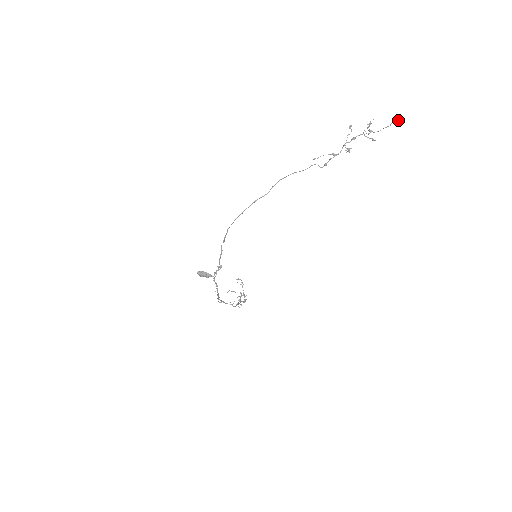
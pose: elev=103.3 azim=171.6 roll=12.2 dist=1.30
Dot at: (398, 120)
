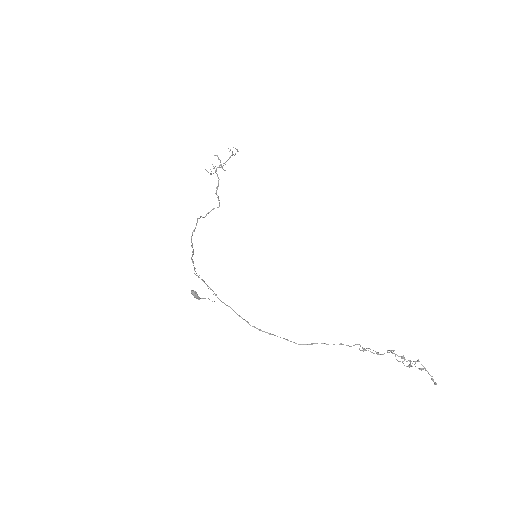
Dot at: (435, 384)
